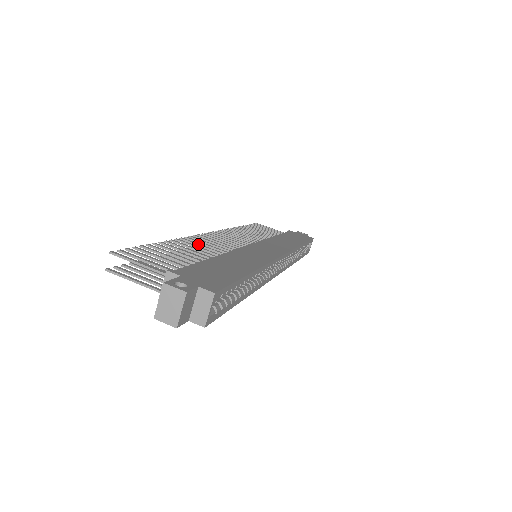
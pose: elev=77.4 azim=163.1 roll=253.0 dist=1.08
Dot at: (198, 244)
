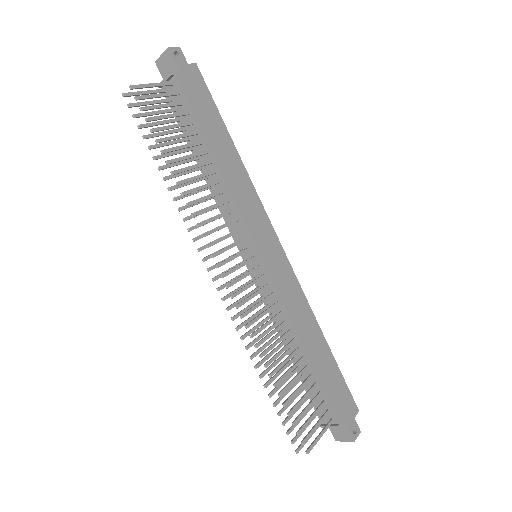
Dot at: occluded
